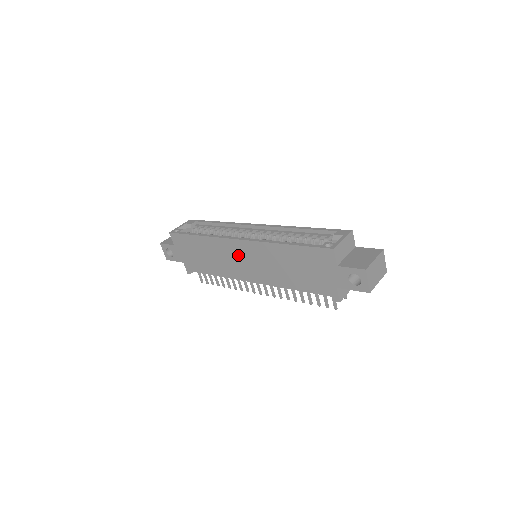
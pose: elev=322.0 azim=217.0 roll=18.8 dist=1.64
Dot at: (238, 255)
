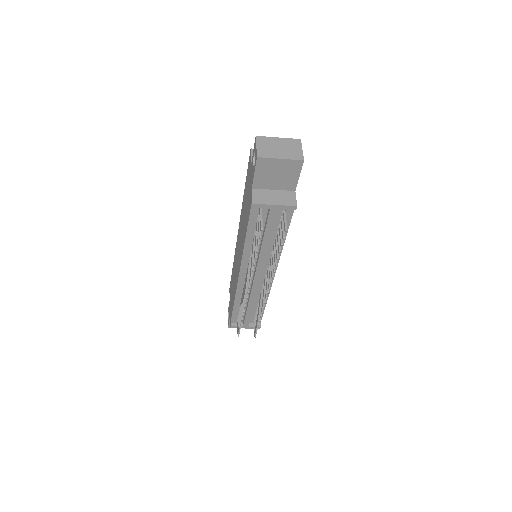
Dot at: occluded
